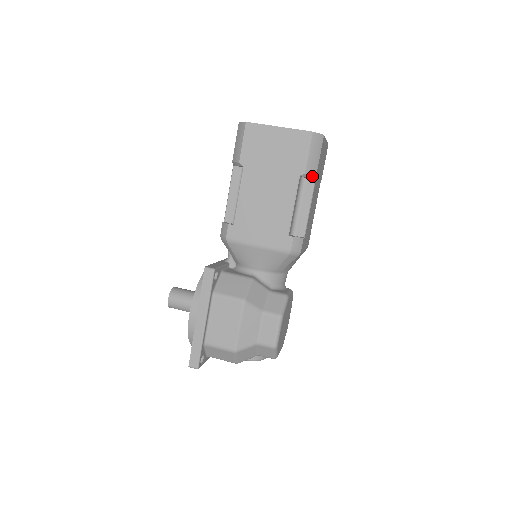
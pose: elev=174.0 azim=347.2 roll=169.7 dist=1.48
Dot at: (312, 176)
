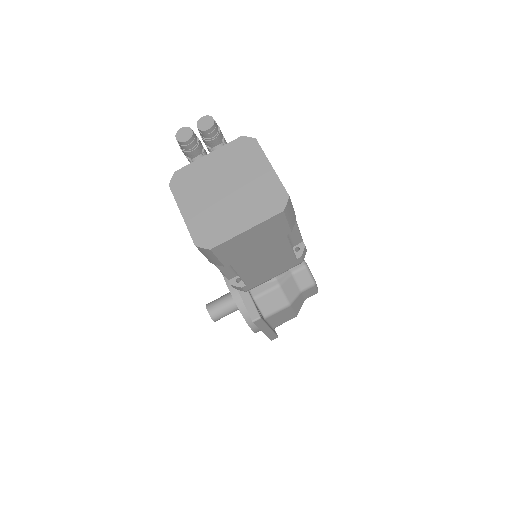
Dot at: (294, 222)
